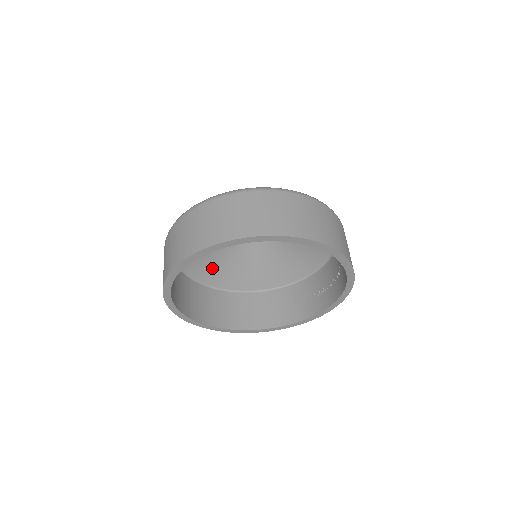
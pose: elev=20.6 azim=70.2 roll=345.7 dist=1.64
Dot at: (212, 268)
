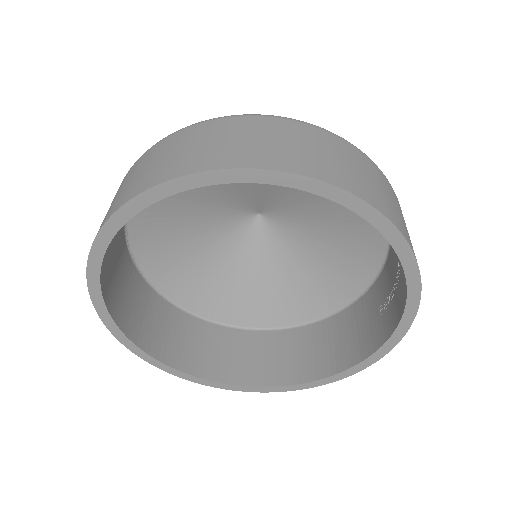
Dot at: (226, 297)
